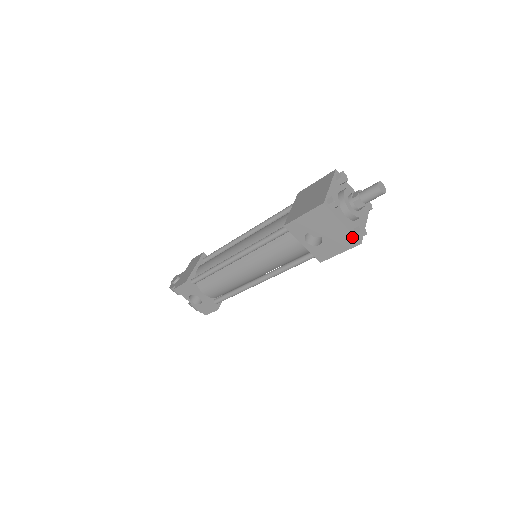
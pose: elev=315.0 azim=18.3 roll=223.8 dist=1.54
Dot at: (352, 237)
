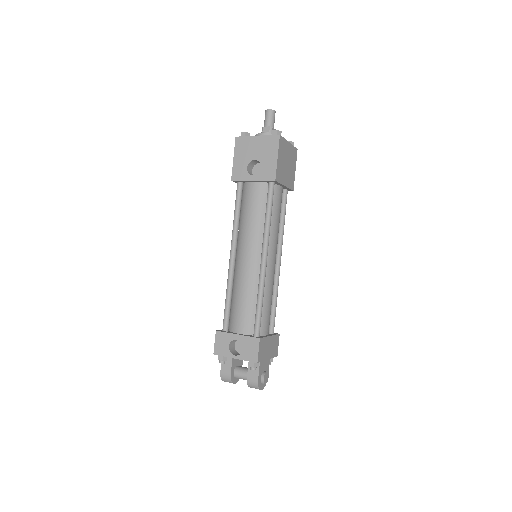
Dot at: (271, 137)
